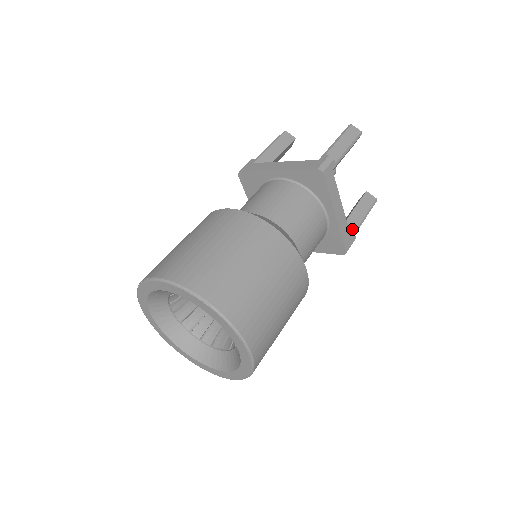
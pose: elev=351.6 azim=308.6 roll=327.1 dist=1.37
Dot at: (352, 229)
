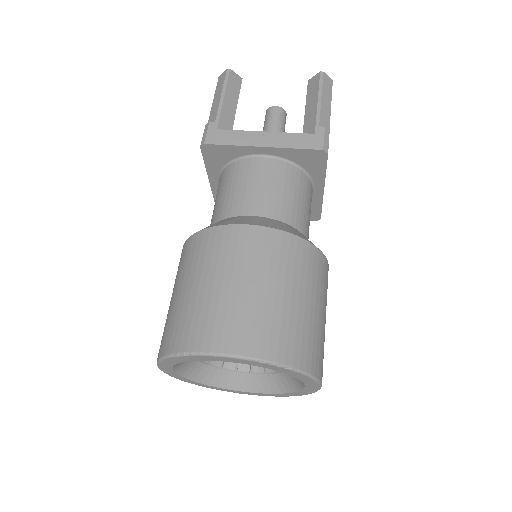
Dot at: occluded
